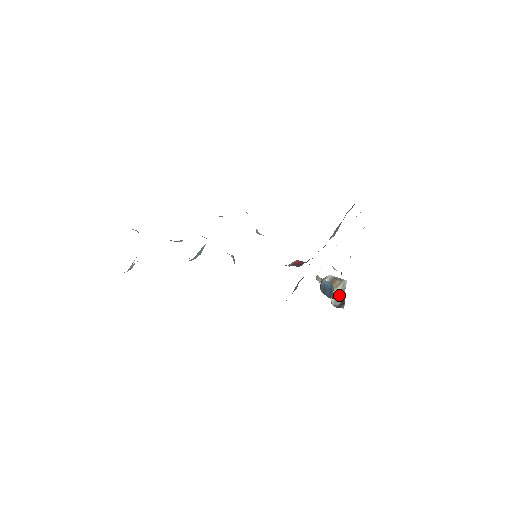
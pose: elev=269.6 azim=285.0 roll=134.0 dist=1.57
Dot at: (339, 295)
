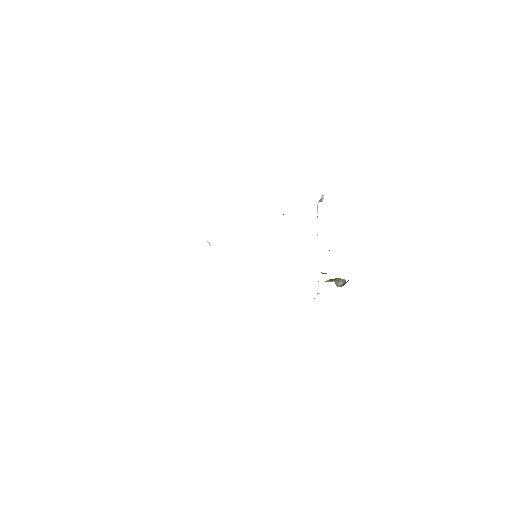
Dot at: occluded
